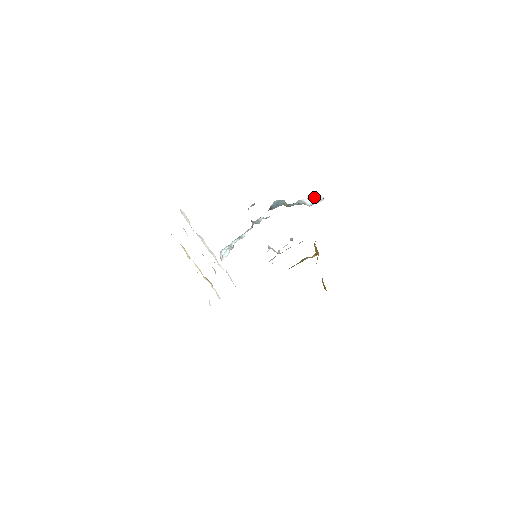
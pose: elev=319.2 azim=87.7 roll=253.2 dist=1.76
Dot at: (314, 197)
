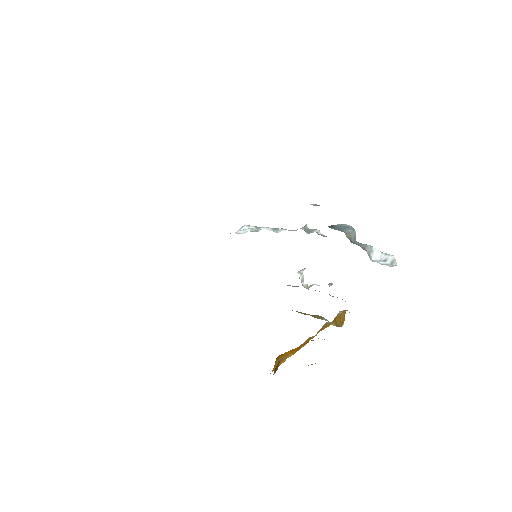
Dot at: (389, 256)
